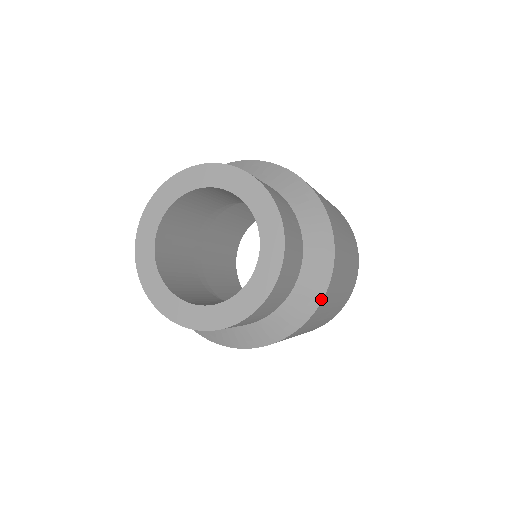
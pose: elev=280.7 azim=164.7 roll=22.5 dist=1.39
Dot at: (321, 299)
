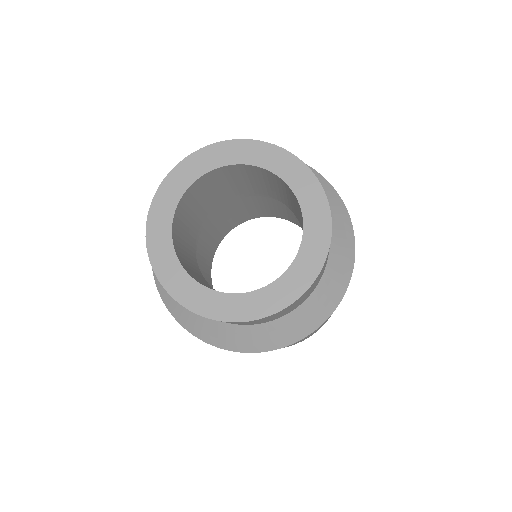
Dot at: (337, 194)
